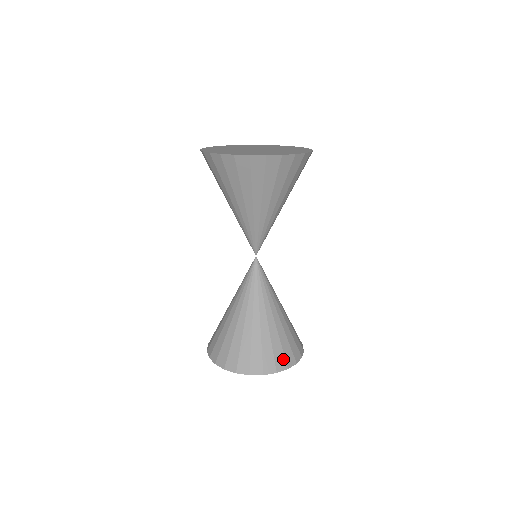
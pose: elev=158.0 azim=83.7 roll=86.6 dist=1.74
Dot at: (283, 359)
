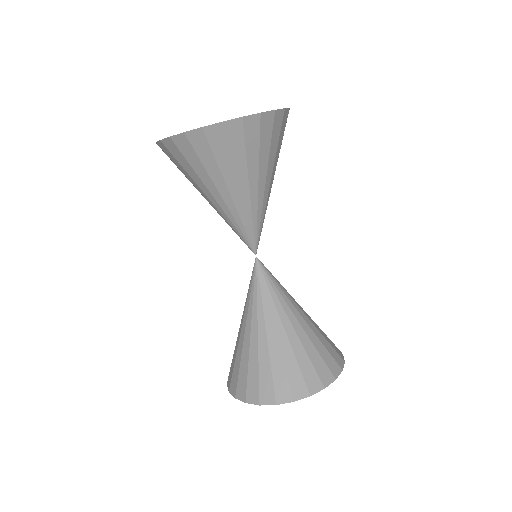
Dot at: (287, 388)
